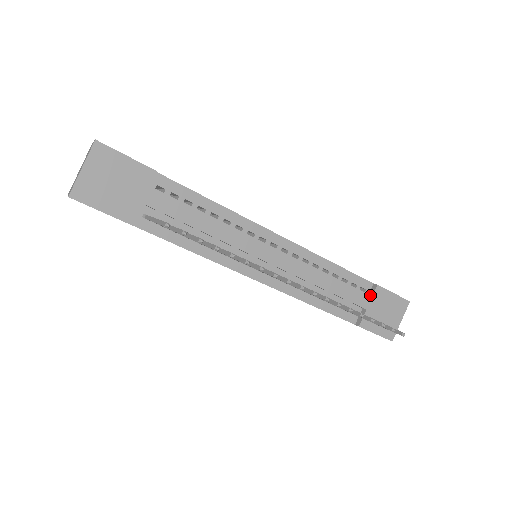
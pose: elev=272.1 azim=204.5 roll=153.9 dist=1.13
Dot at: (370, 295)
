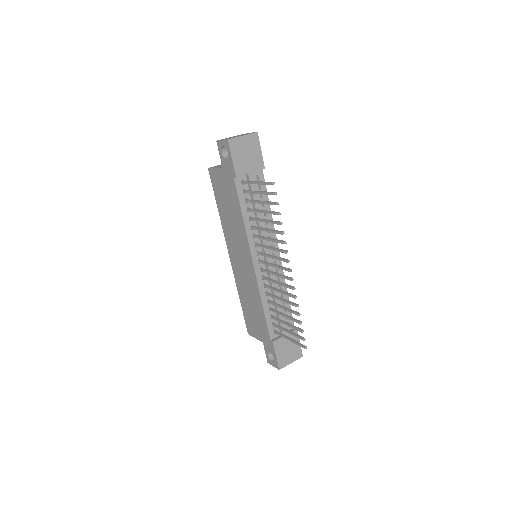
Dot at: occluded
